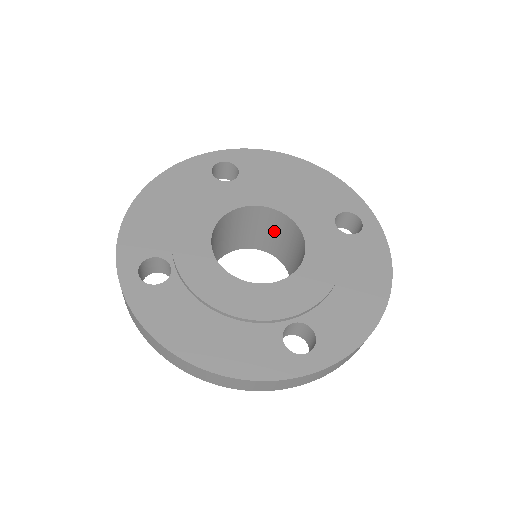
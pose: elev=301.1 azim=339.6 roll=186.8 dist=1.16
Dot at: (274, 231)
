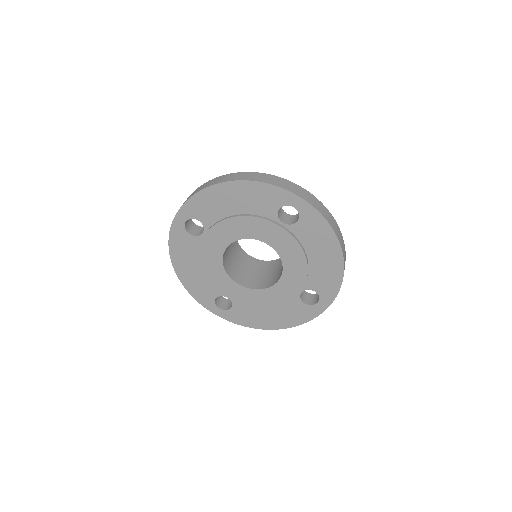
Dot at: occluded
